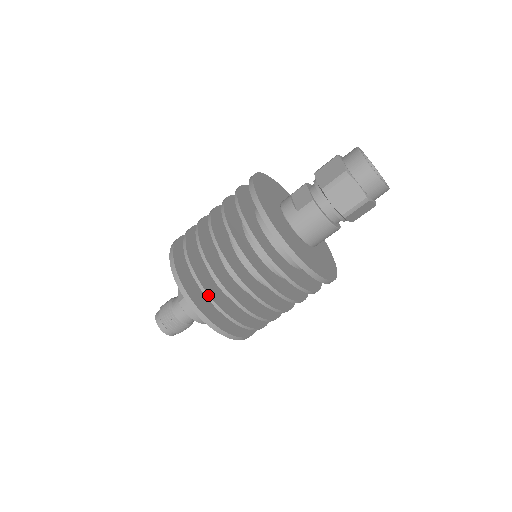
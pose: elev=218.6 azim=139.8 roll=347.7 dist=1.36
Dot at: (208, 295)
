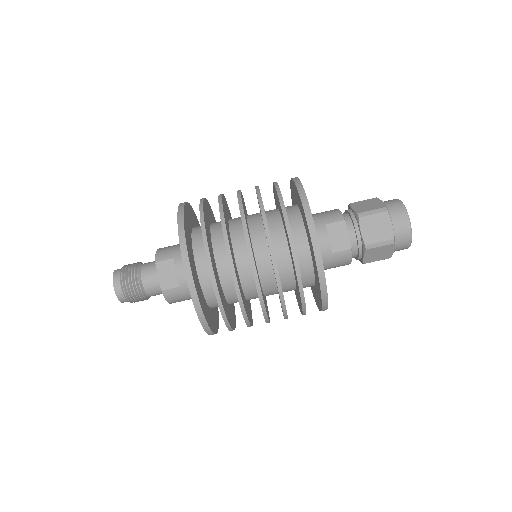
Dot at: (227, 320)
